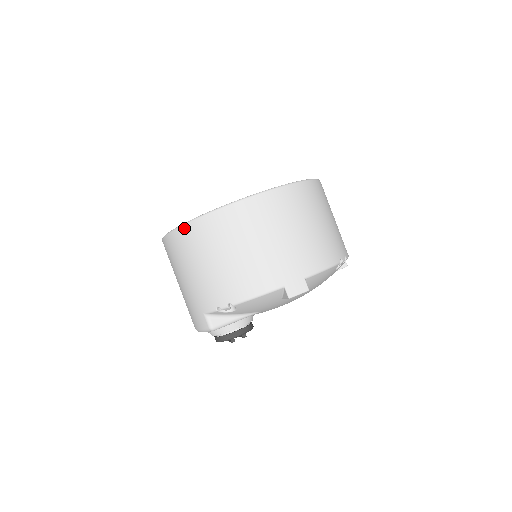
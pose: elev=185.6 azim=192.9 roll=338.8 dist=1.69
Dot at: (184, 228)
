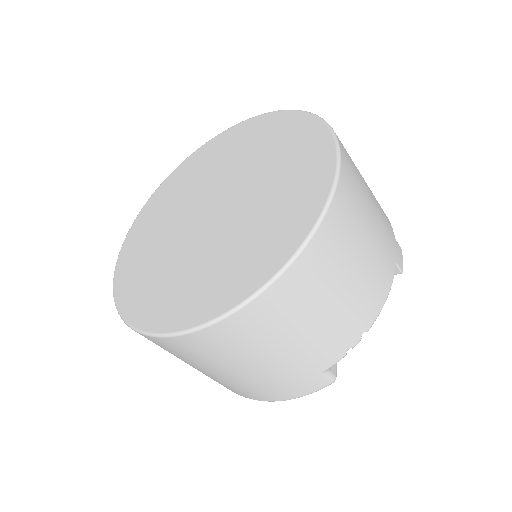
Dot at: (274, 288)
